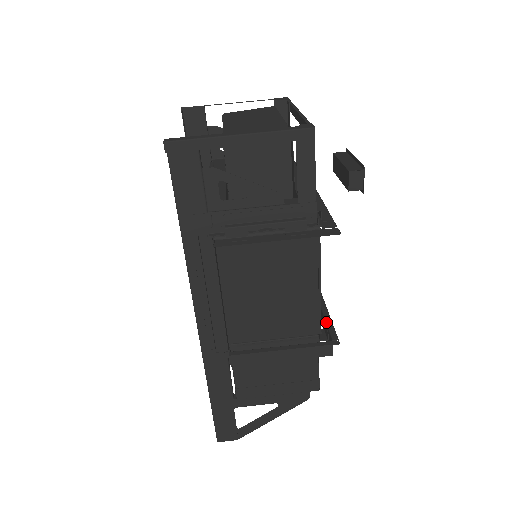
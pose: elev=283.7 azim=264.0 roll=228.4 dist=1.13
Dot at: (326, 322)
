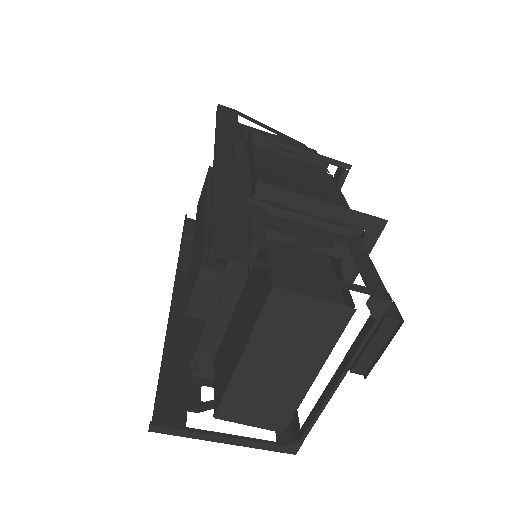
Dot at: occluded
